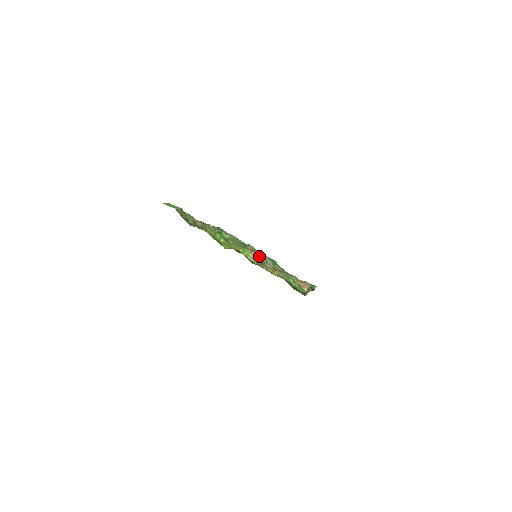
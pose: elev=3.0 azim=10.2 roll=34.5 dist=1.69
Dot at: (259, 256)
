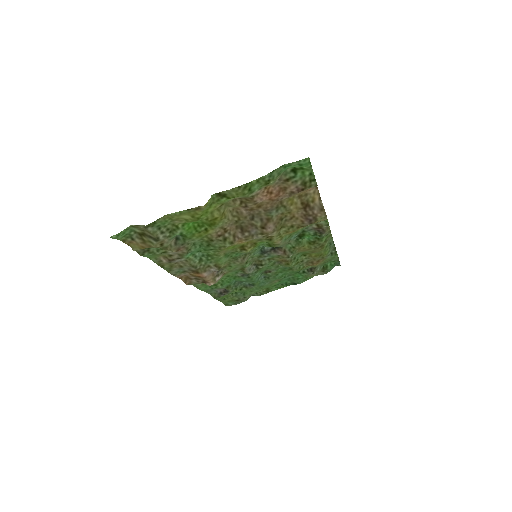
Dot at: (257, 247)
